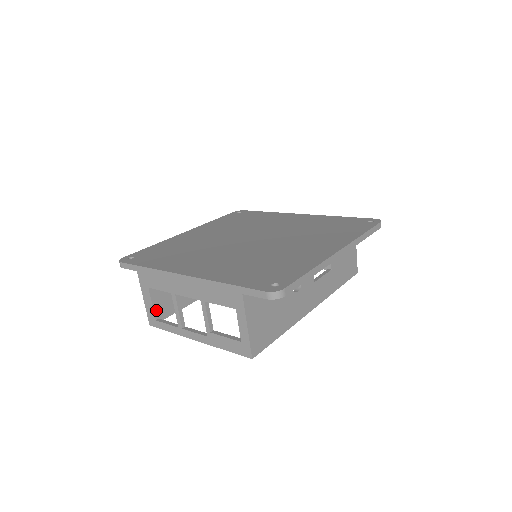
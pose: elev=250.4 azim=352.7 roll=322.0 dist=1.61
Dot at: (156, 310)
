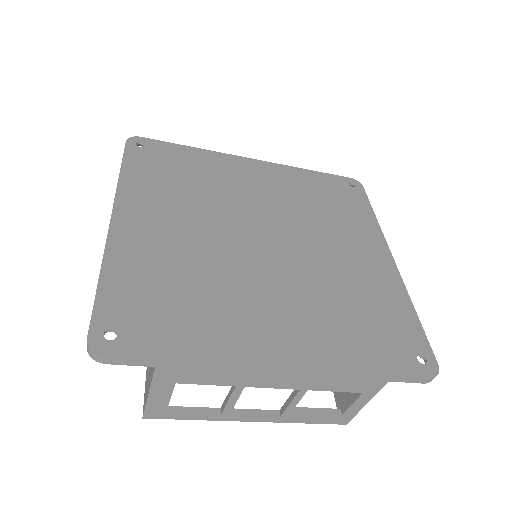
Dot at: occluded
